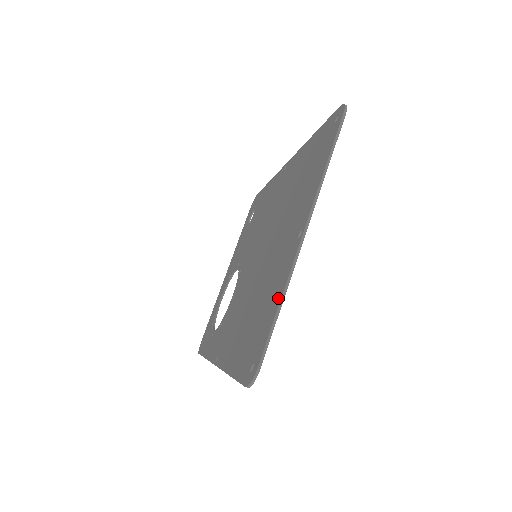
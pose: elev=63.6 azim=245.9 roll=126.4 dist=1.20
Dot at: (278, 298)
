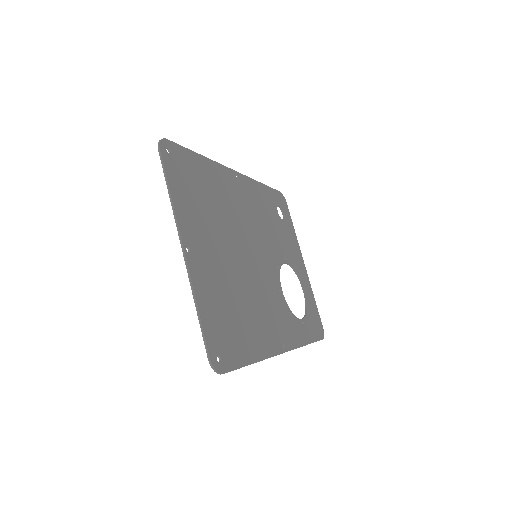
Dot at: (198, 303)
